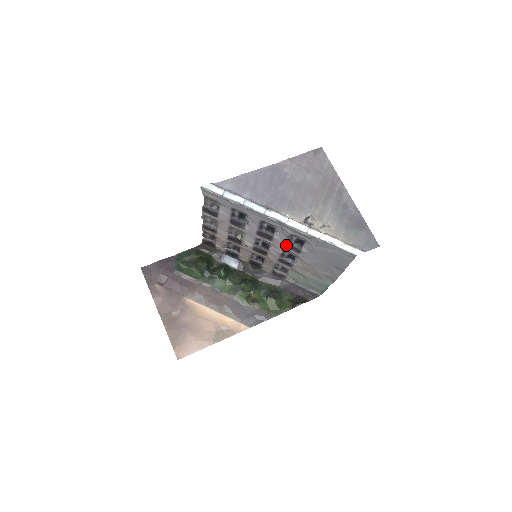
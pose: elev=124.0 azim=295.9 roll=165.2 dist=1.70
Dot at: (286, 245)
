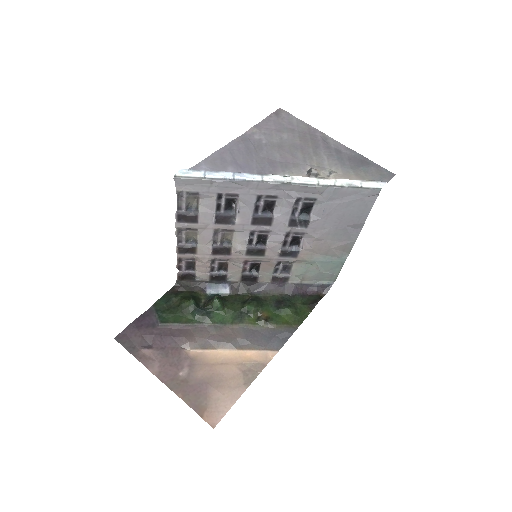
Dot at: (290, 222)
